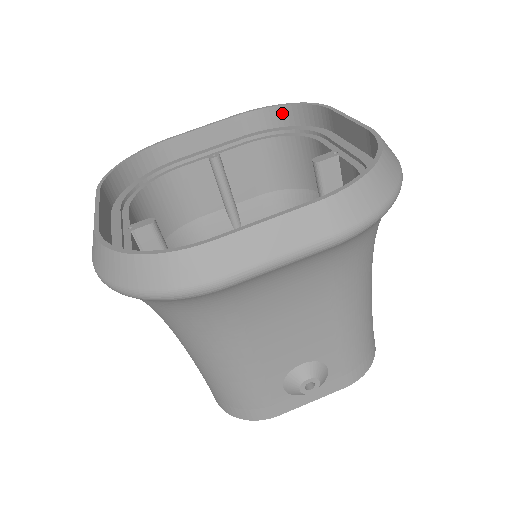
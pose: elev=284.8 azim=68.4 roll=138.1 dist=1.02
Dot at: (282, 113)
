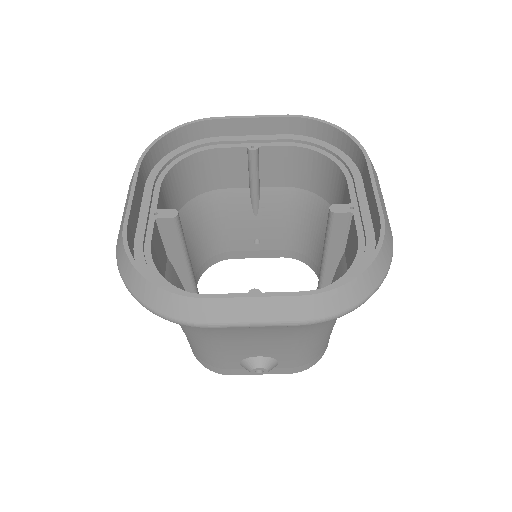
Dot at: (328, 131)
